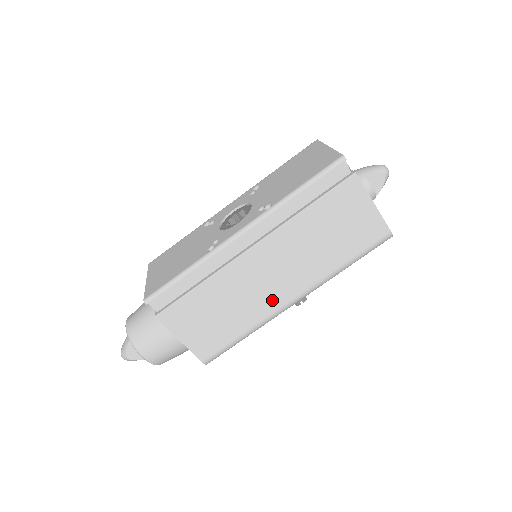
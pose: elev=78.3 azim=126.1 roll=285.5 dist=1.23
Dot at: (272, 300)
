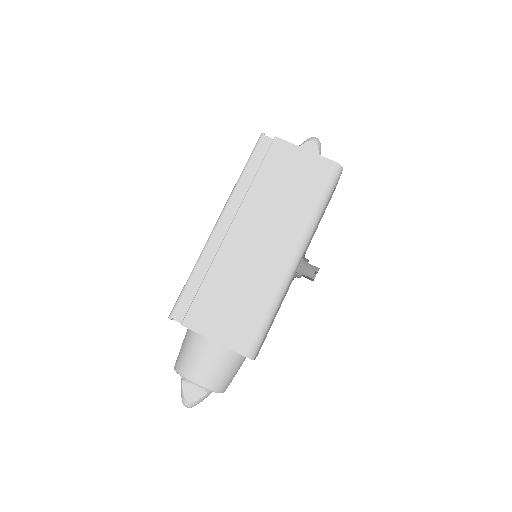
Dot at: (273, 265)
